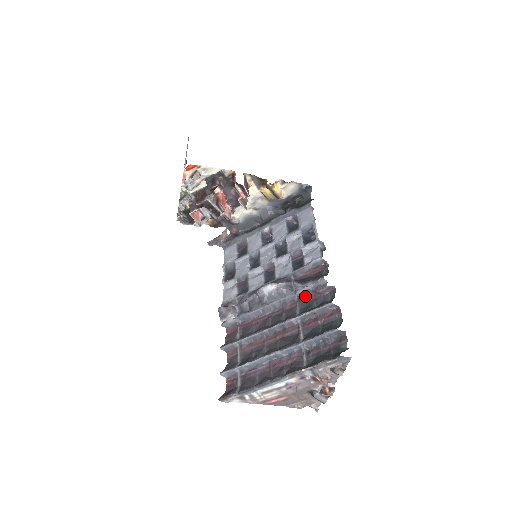
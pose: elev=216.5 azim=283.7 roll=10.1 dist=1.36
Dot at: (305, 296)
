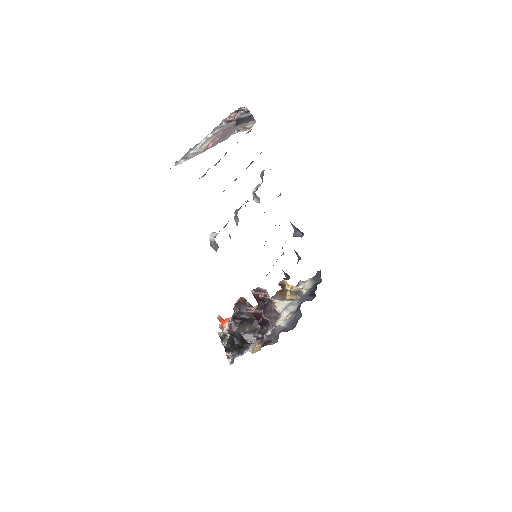
Dot at: occluded
